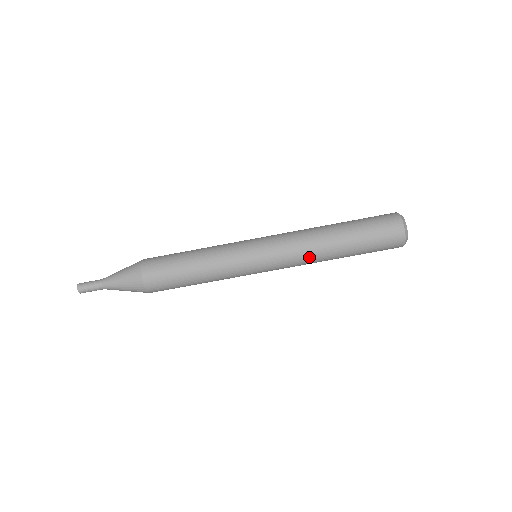
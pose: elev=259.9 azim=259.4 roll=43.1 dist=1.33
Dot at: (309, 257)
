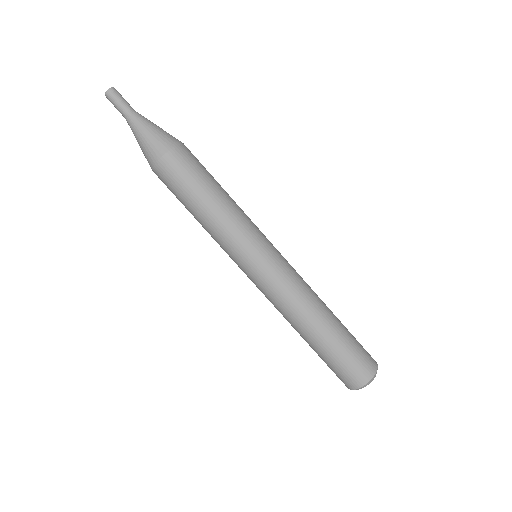
Dot at: (297, 303)
